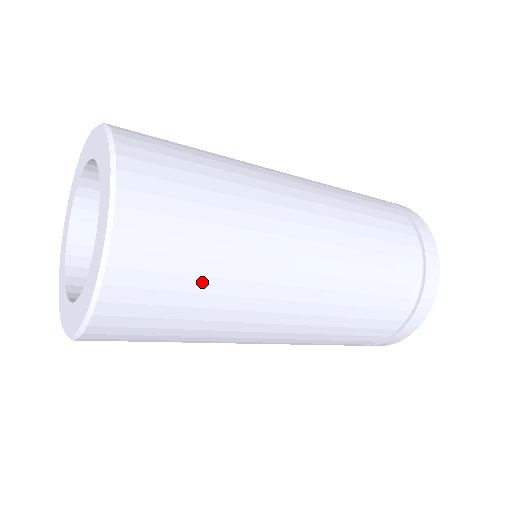
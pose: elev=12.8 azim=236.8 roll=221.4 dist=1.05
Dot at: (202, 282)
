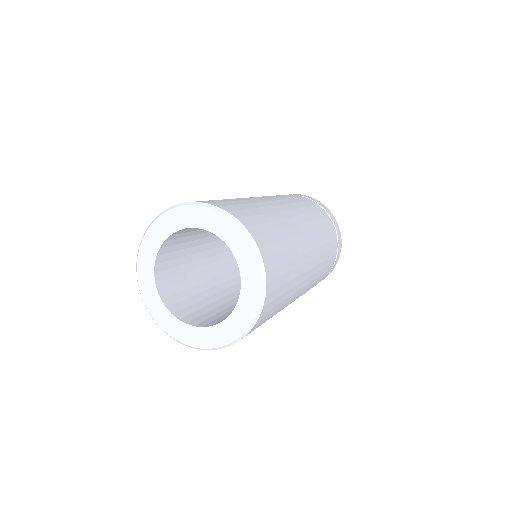
Dot at: (283, 243)
